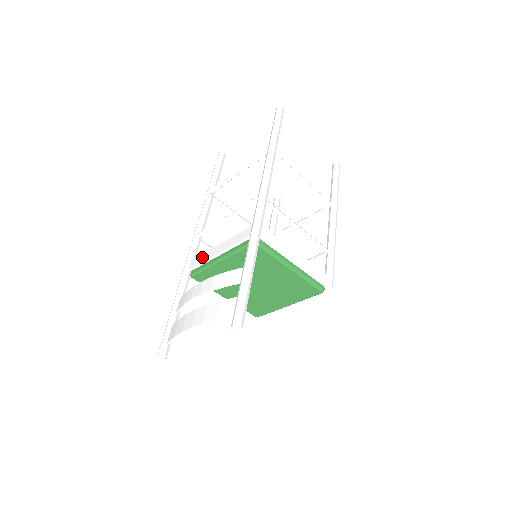
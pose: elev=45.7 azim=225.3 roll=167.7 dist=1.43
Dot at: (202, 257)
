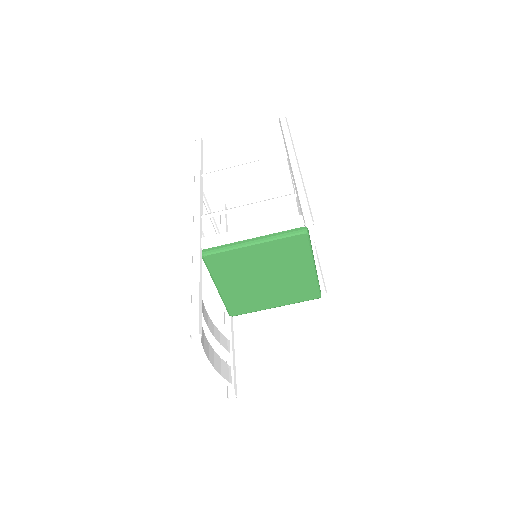
Dot at: occluded
